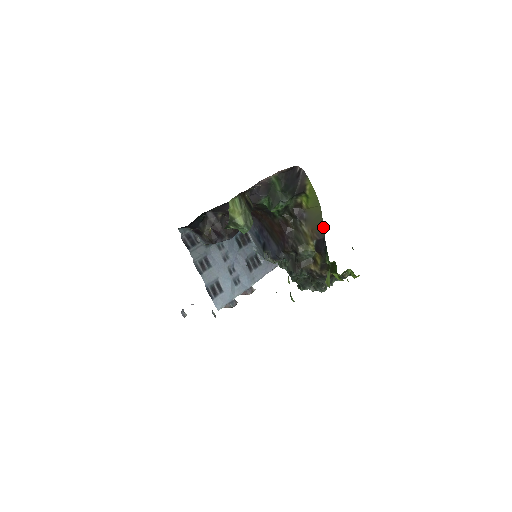
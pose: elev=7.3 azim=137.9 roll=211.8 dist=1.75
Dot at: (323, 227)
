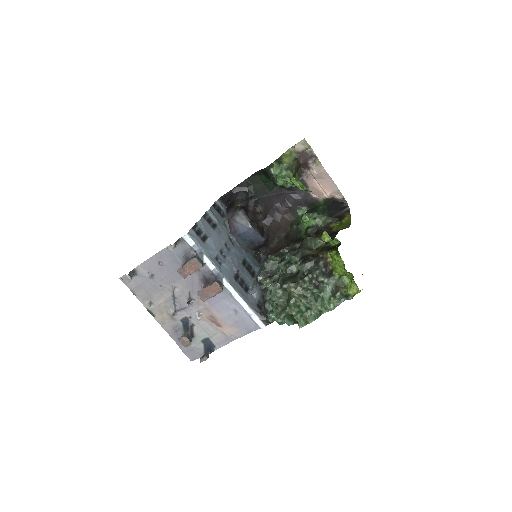
Dot at: occluded
